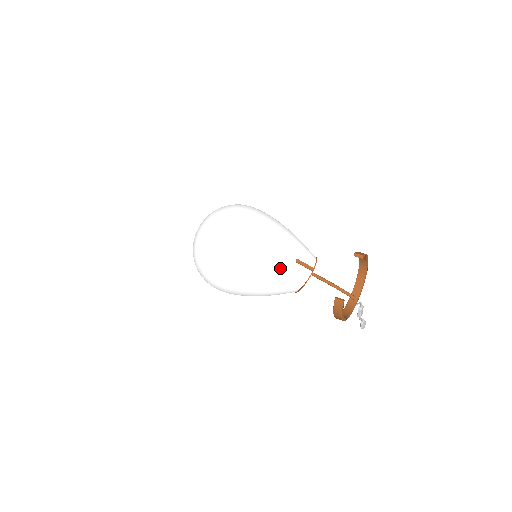
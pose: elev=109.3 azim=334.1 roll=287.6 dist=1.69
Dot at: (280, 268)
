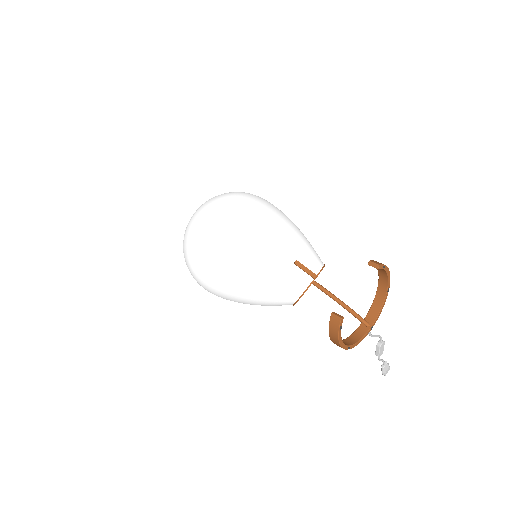
Dot at: (274, 268)
